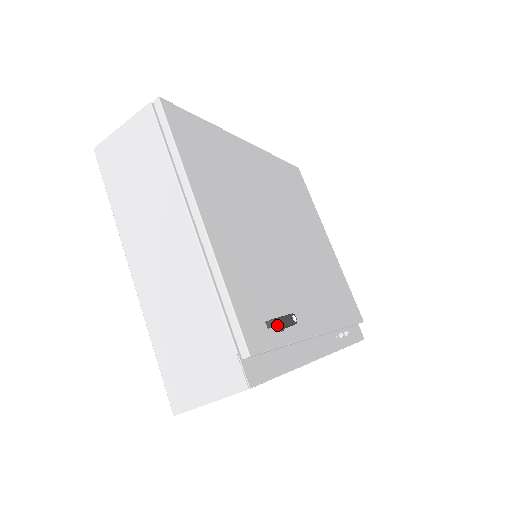
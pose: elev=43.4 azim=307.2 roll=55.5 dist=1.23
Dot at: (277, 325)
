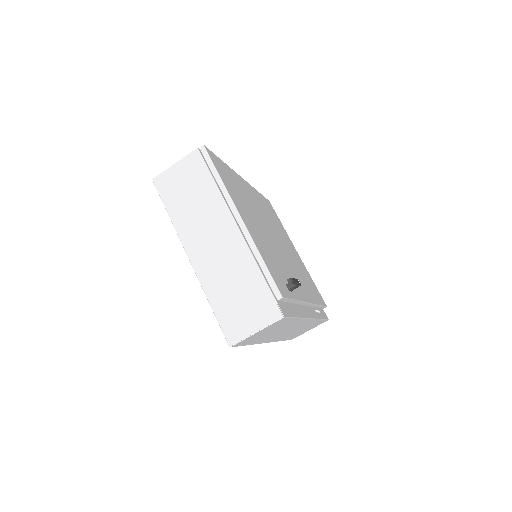
Dot at: (294, 281)
